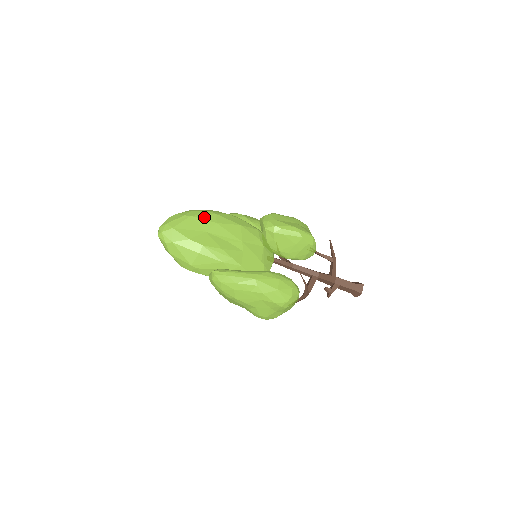
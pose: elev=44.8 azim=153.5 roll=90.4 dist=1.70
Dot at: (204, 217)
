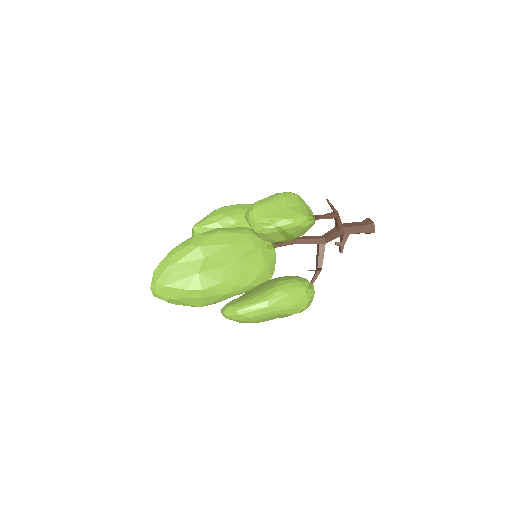
Dot at: (189, 258)
